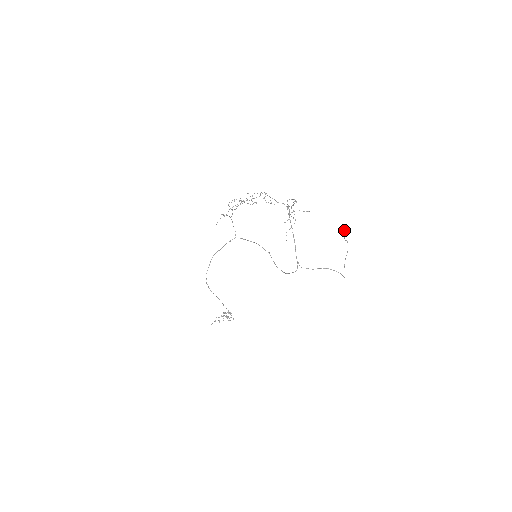
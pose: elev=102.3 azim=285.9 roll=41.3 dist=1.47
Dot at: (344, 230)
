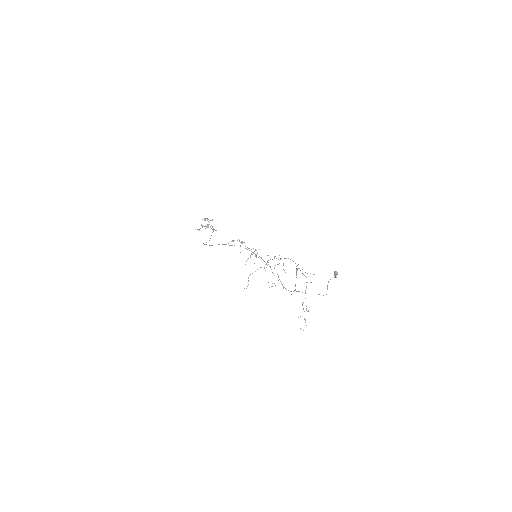
Dot at: (337, 274)
